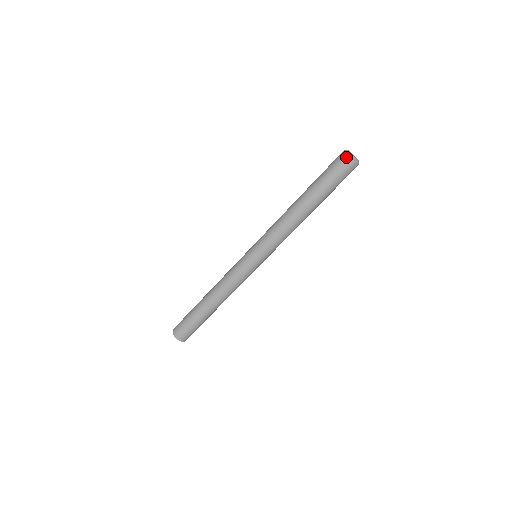
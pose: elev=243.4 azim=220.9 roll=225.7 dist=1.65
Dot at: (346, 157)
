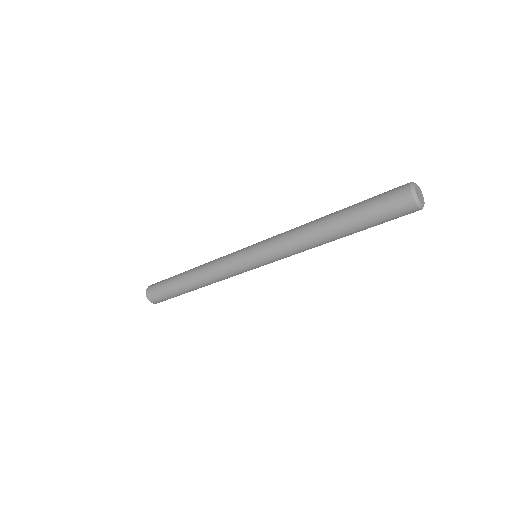
Dot at: (407, 194)
